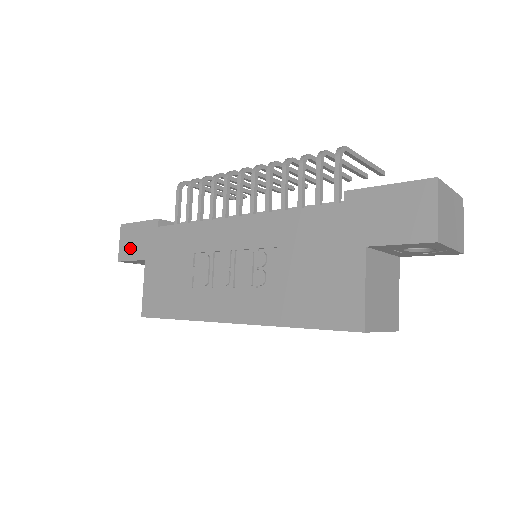
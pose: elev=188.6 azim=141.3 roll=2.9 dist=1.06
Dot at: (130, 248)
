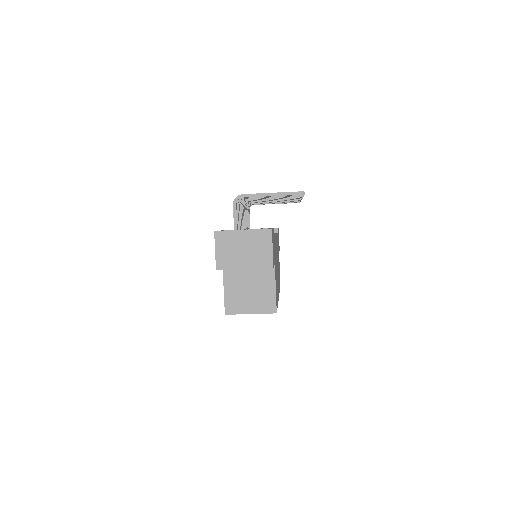
Dot at: occluded
